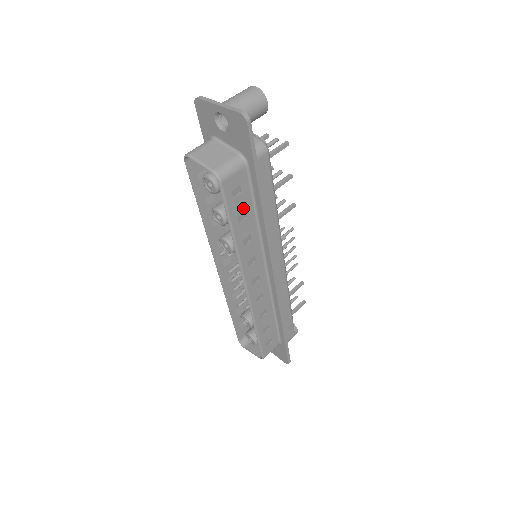
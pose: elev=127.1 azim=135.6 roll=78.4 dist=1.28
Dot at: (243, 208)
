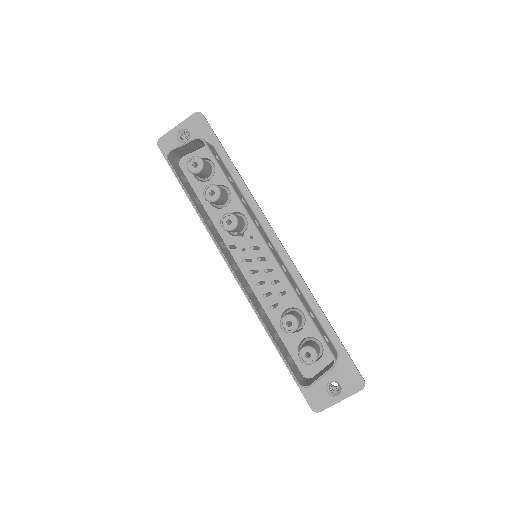
Dot at: (227, 173)
